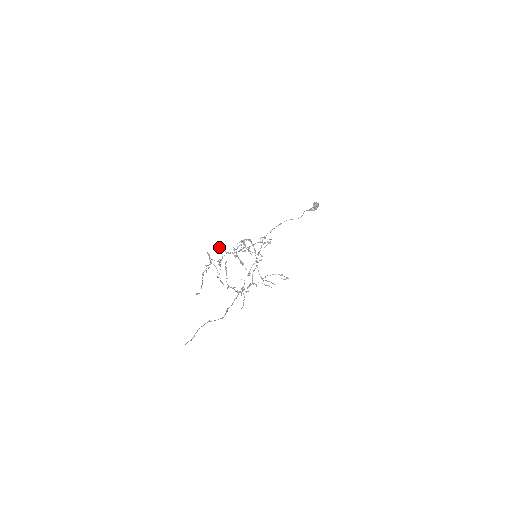
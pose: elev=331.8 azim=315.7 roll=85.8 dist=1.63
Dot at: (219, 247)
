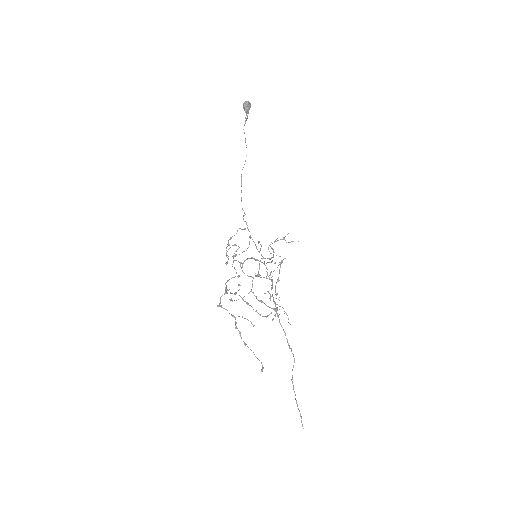
Dot at: (230, 300)
